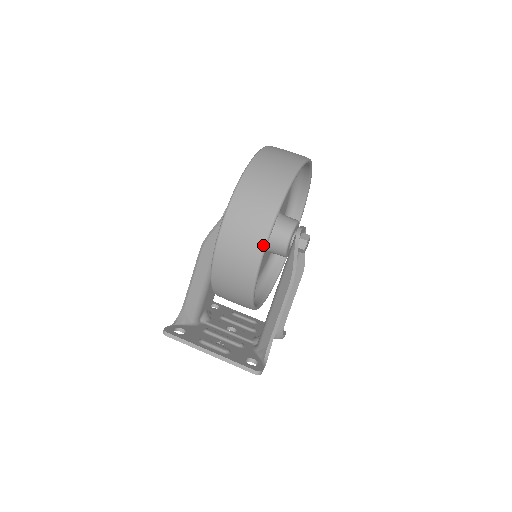
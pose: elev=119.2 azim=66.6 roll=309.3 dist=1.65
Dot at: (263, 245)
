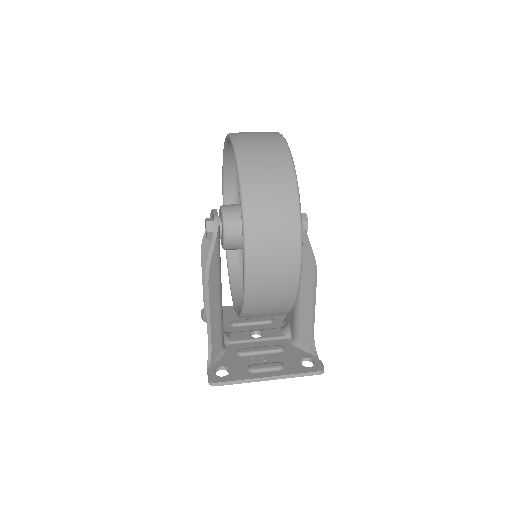
Dot at: (299, 261)
